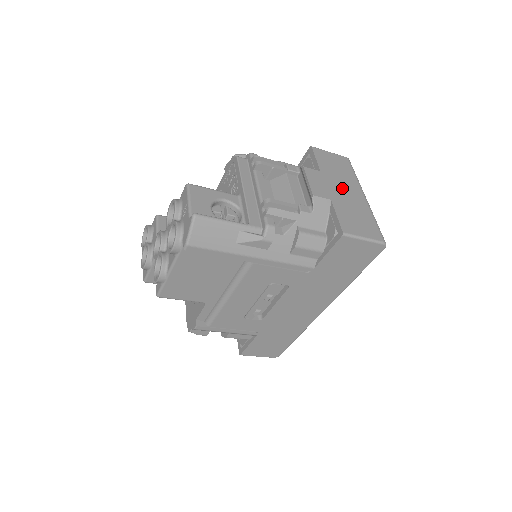
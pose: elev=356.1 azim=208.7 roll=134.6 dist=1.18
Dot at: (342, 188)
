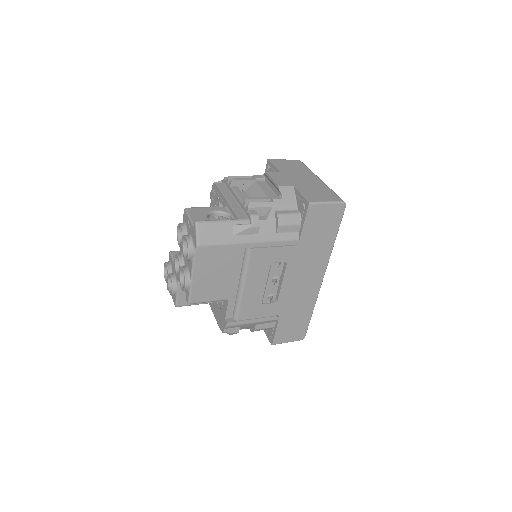
Dot at: (300, 178)
